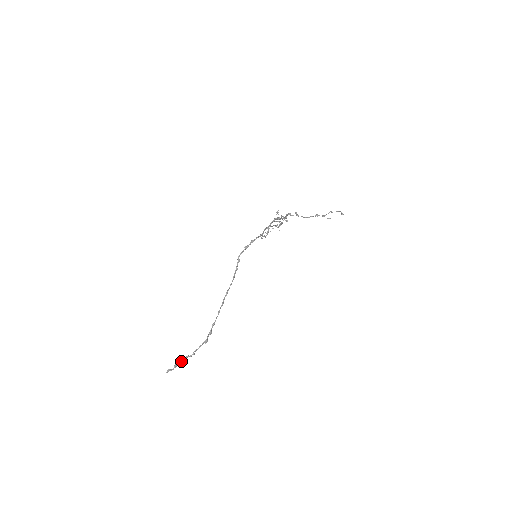
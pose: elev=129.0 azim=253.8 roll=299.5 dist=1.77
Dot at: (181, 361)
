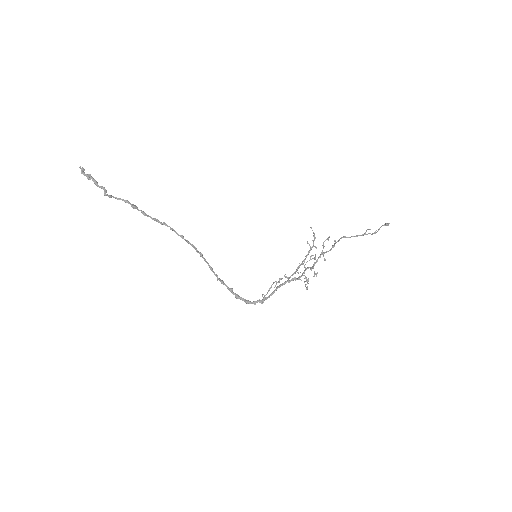
Dot at: occluded
